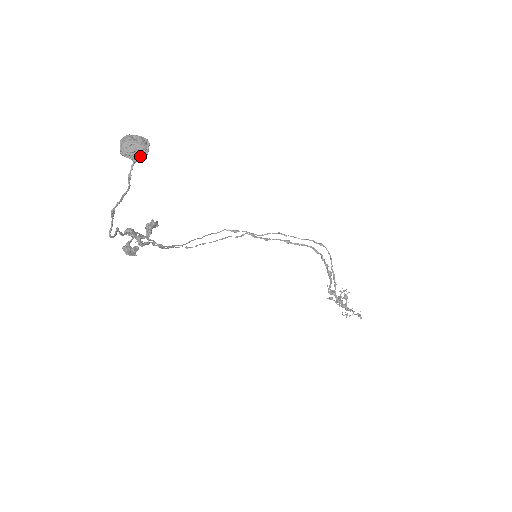
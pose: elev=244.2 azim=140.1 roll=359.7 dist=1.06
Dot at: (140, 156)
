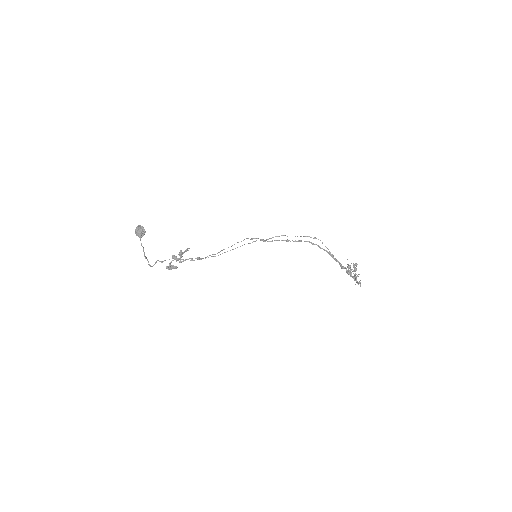
Dot at: (141, 236)
